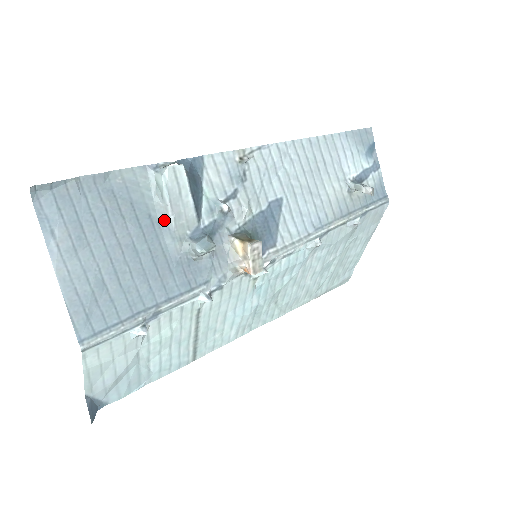
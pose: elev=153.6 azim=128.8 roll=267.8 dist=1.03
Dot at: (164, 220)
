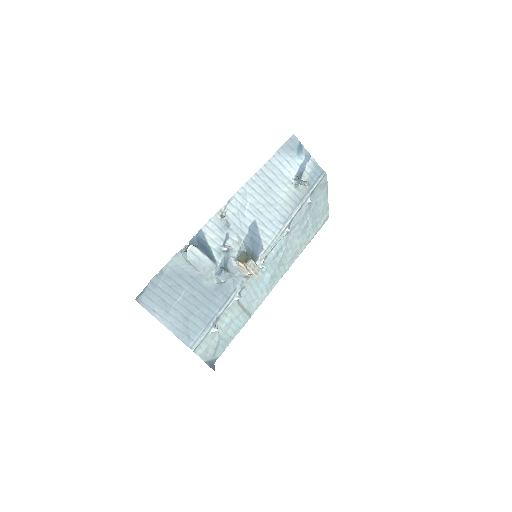
Dot at: (199, 274)
